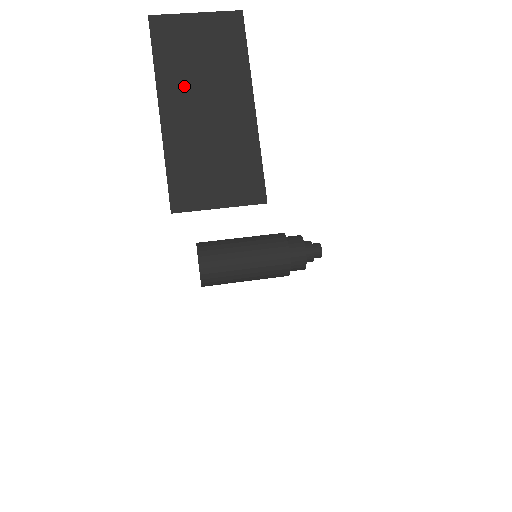
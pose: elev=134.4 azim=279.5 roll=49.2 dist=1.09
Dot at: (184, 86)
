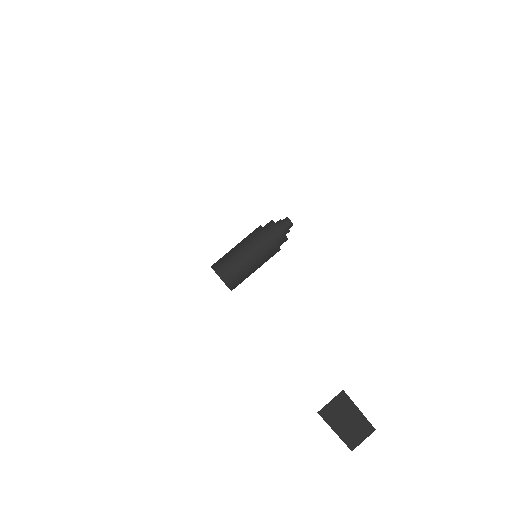
Dot at: (338, 421)
